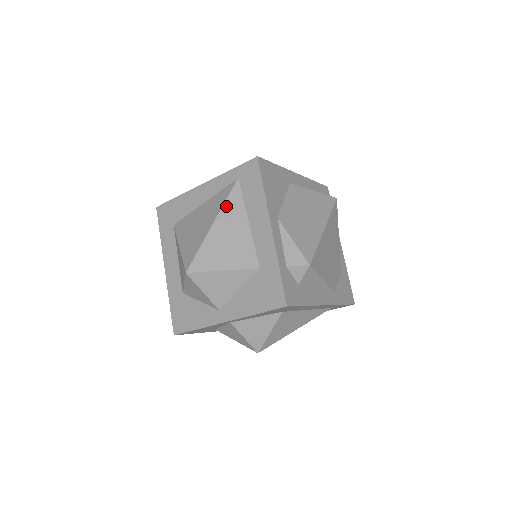
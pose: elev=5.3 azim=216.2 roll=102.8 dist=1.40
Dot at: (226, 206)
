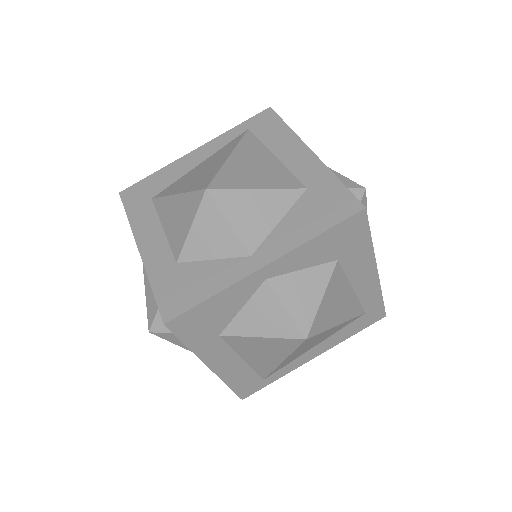
Dot at: (242, 144)
